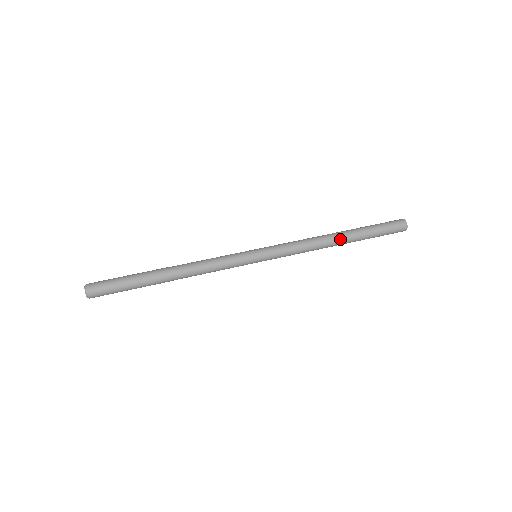
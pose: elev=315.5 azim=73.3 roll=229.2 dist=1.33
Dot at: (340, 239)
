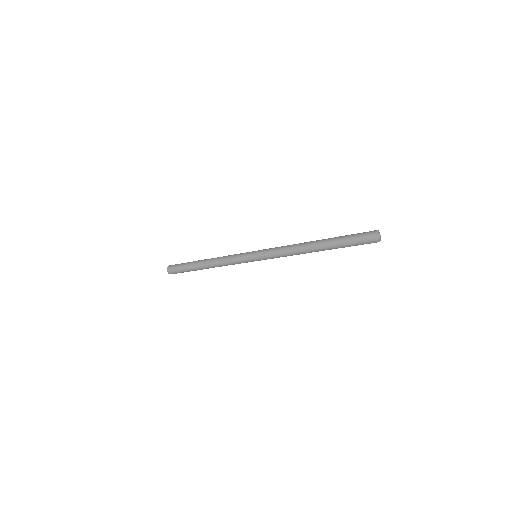
Dot at: (315, 241)
